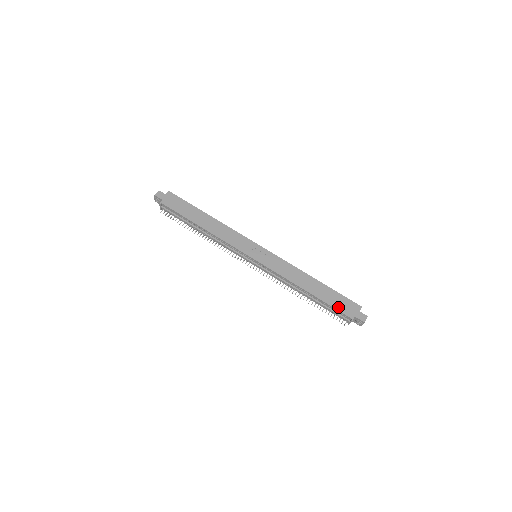
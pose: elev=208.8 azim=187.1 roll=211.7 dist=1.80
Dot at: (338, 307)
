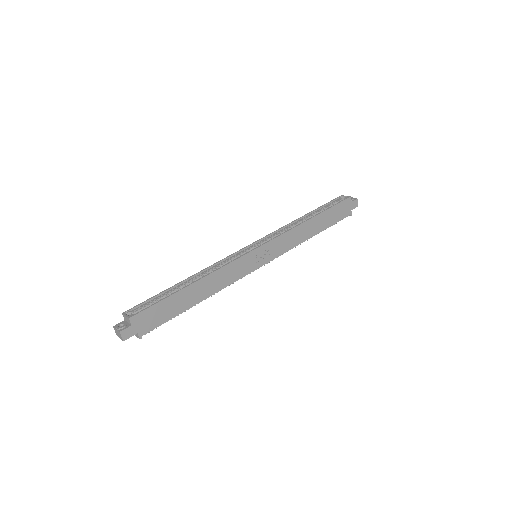
Dot at: (339, 218)
